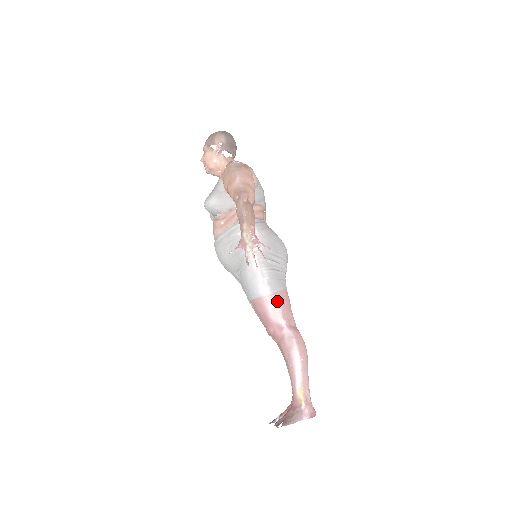
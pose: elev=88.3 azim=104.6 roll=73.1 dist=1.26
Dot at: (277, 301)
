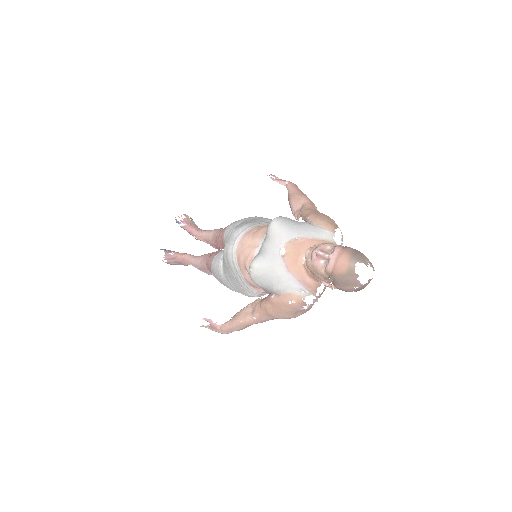
Dot at: occluded
